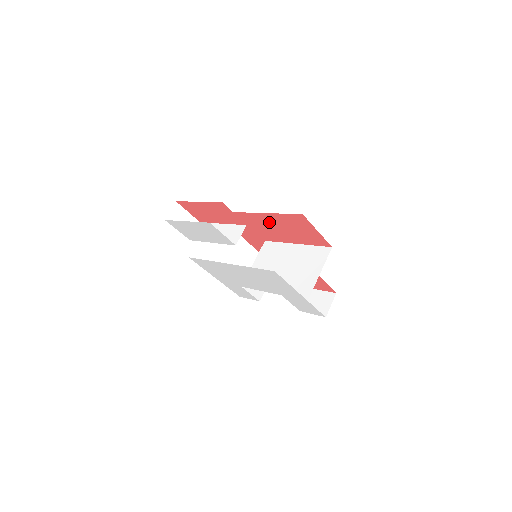
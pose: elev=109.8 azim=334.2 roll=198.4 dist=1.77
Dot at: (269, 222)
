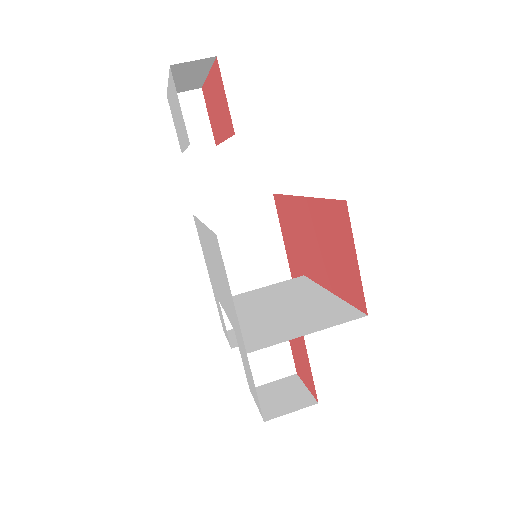
Dot at: (312, 224)
